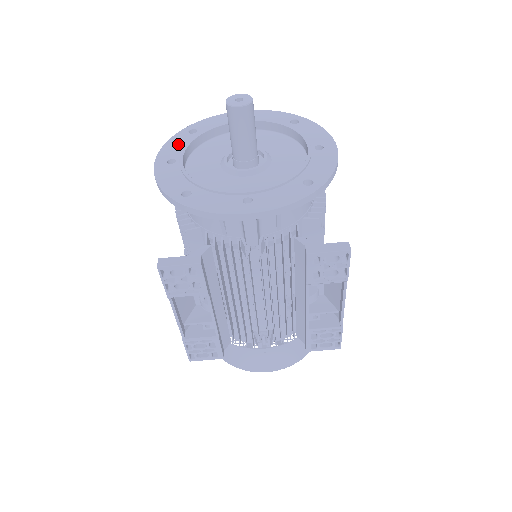
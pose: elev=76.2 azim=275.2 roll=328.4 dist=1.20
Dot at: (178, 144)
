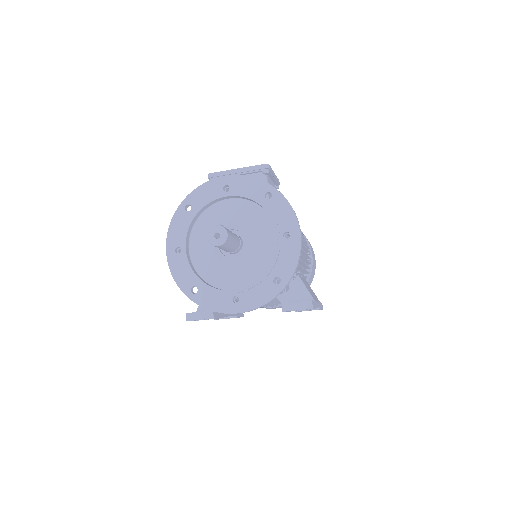
Dot at: (179, 227)
